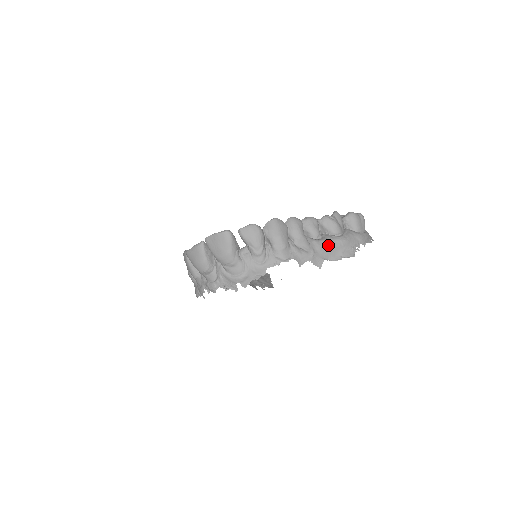
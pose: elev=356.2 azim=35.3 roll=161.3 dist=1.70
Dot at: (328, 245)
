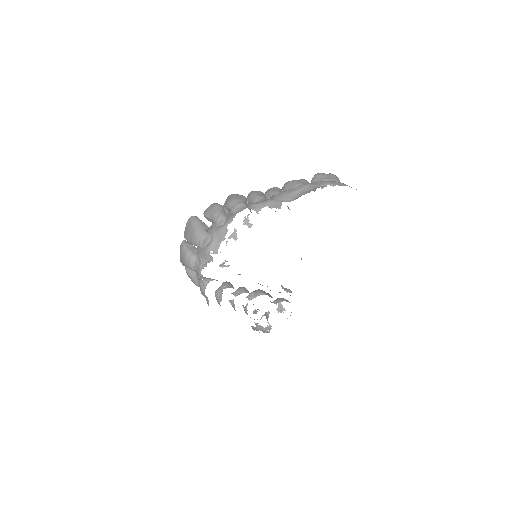
Dot at: (286, 193)
